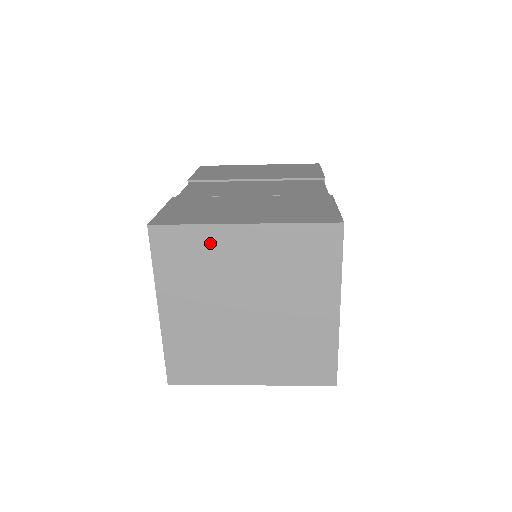
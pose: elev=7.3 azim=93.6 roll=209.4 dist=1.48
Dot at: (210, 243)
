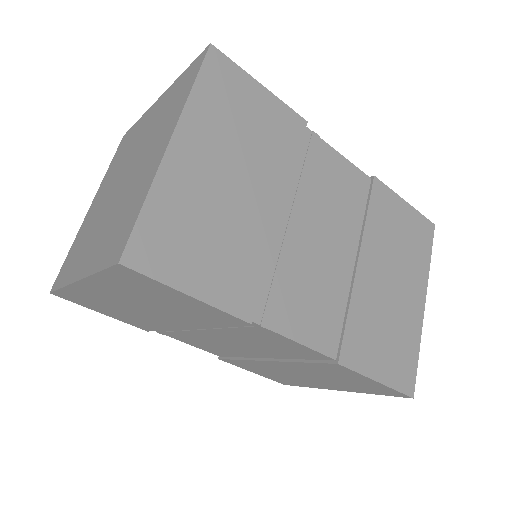
Dot at: (138, 128)
